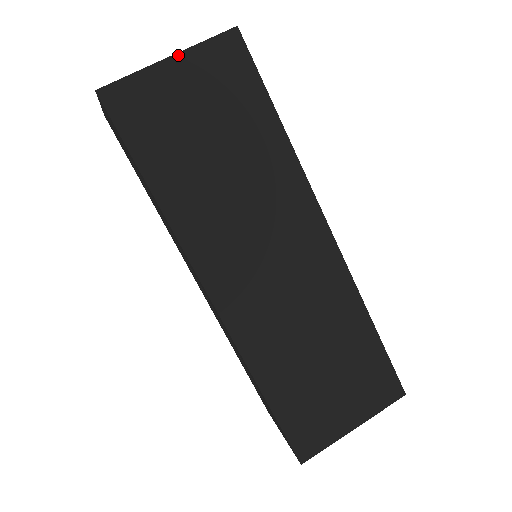
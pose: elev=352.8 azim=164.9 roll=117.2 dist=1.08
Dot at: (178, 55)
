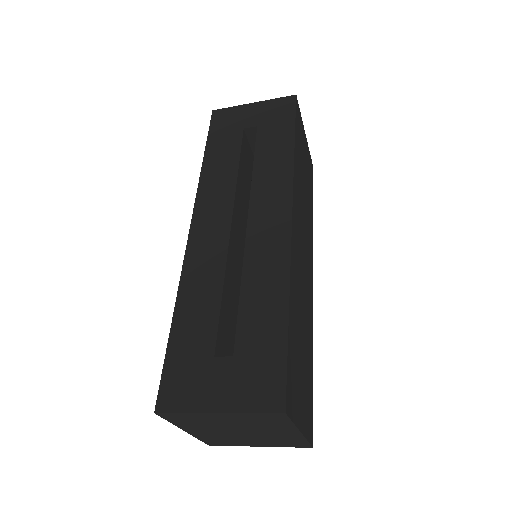
Dot at: (306, 139)
